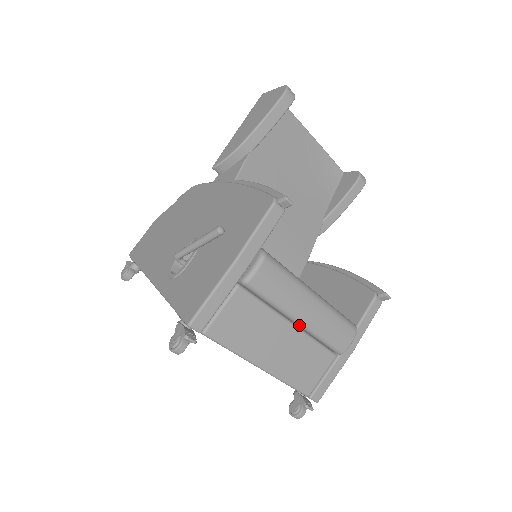
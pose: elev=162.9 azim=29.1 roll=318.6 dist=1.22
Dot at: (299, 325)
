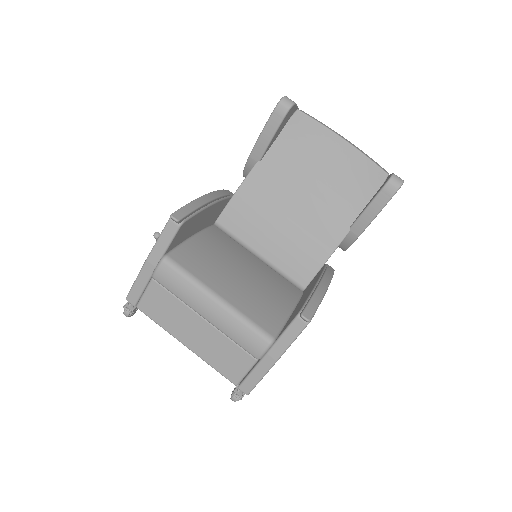
Dot at: (208, 321)
